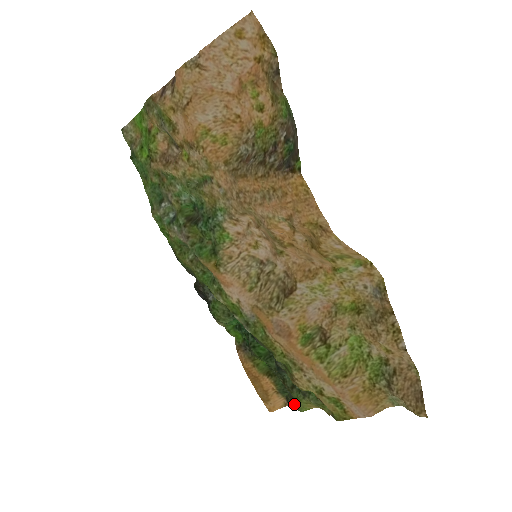
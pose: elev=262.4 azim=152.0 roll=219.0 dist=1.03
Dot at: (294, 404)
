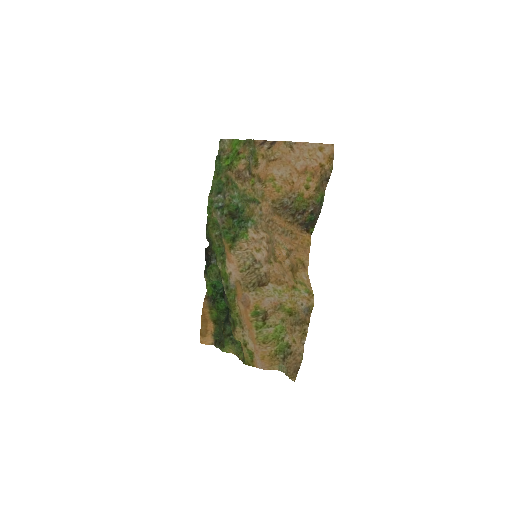
Dot at: (221, 345)
